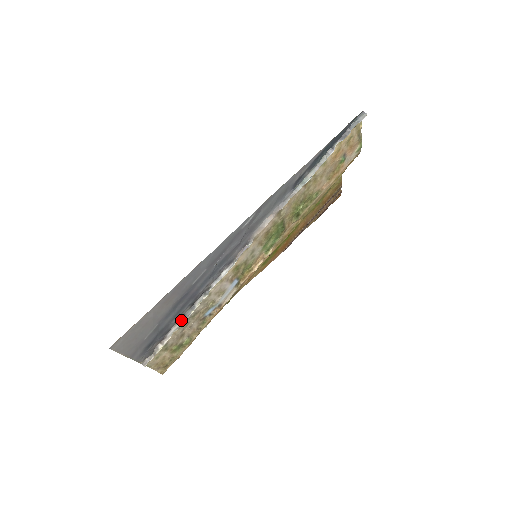
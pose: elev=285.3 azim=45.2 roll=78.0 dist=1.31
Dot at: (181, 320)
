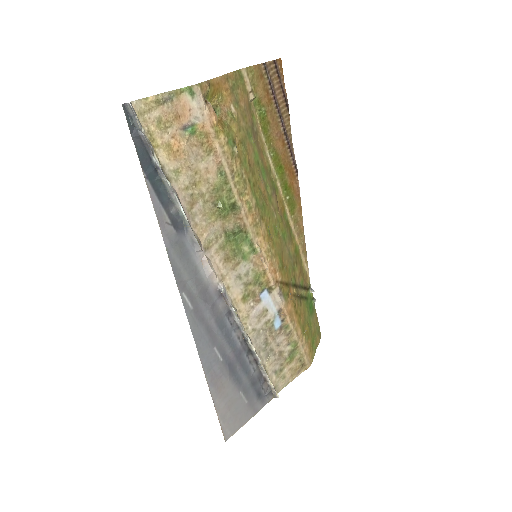
Dot at: (257, 364)
